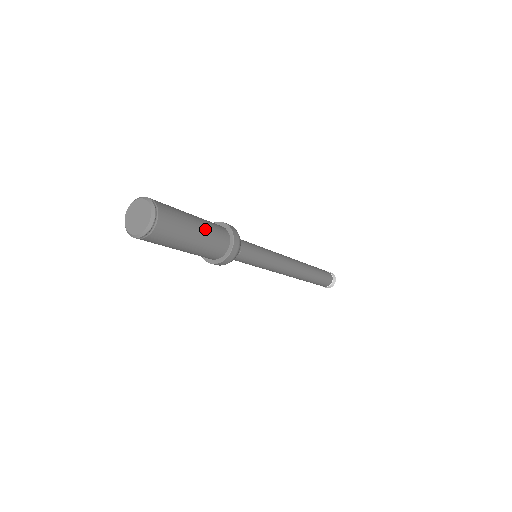
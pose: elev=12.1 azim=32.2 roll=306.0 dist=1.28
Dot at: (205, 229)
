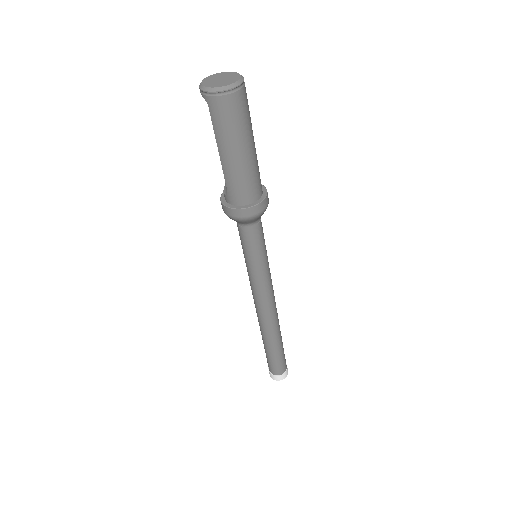
Dot at: occluded
